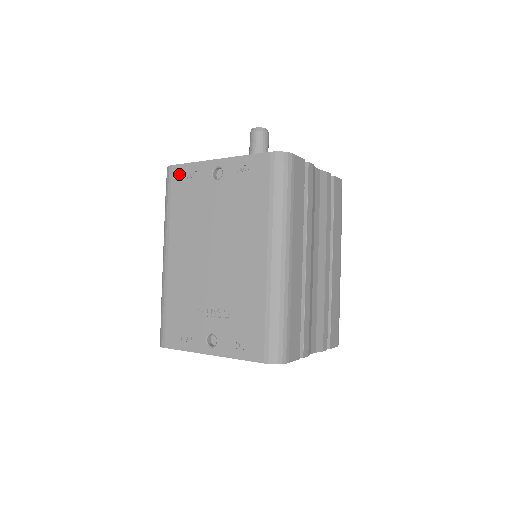
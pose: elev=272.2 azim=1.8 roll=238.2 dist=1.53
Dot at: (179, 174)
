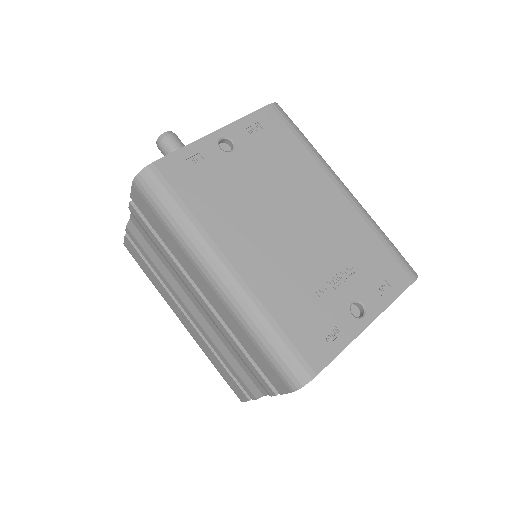
Dot at: (173, 167)
